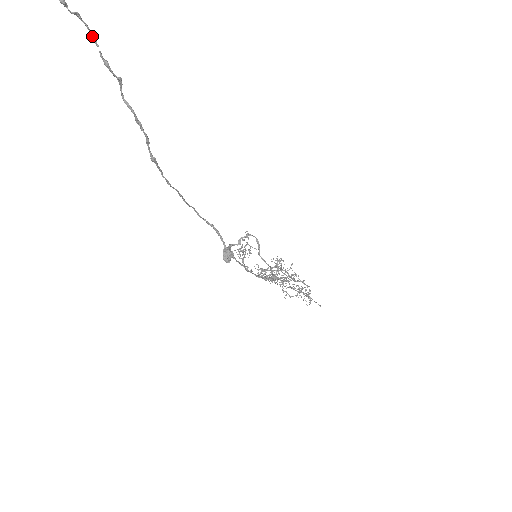
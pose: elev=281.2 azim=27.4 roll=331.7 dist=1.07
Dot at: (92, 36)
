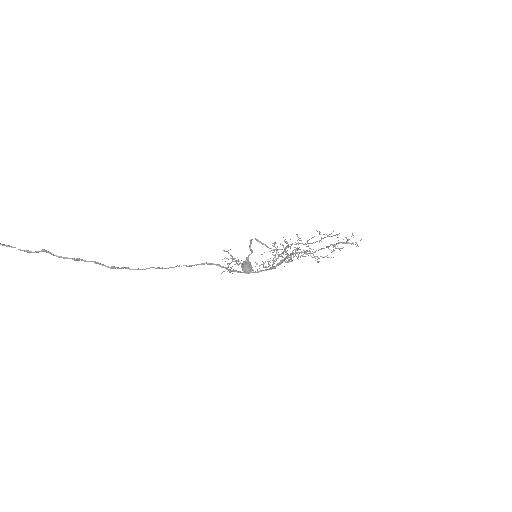
Dot at: occluded
